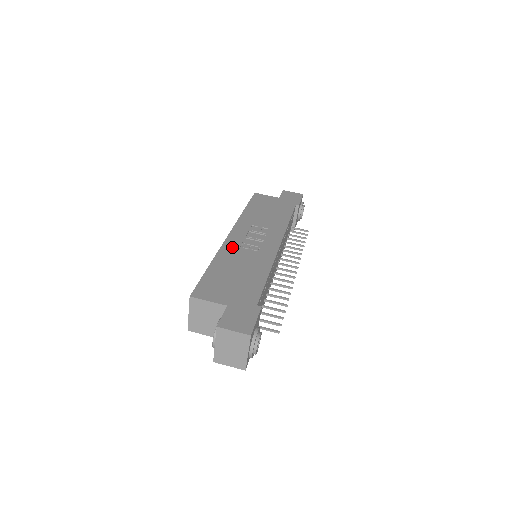
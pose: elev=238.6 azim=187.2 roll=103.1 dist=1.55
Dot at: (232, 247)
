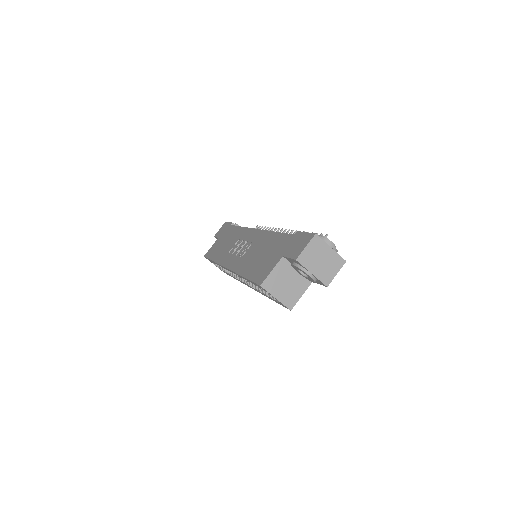
Dot at: (238, 263)
